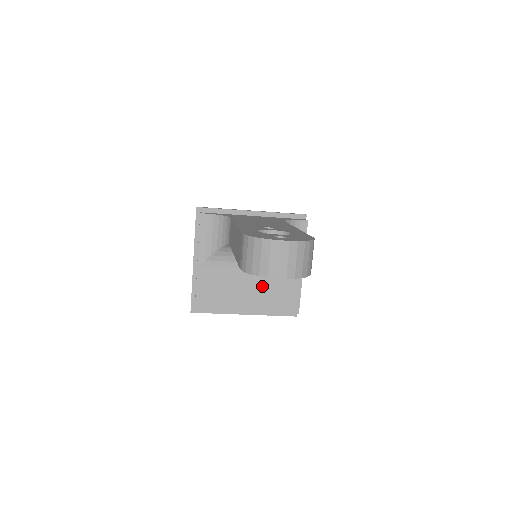
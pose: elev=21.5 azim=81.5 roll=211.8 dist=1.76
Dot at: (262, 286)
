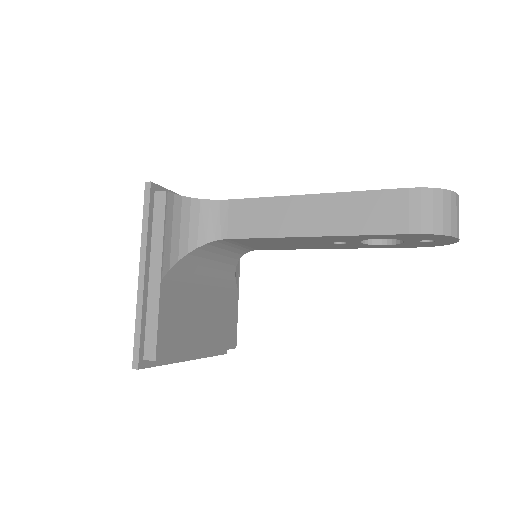
Dot at: (213, 311)
